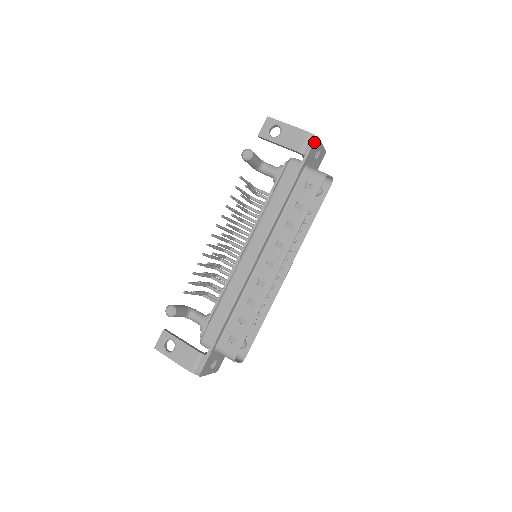
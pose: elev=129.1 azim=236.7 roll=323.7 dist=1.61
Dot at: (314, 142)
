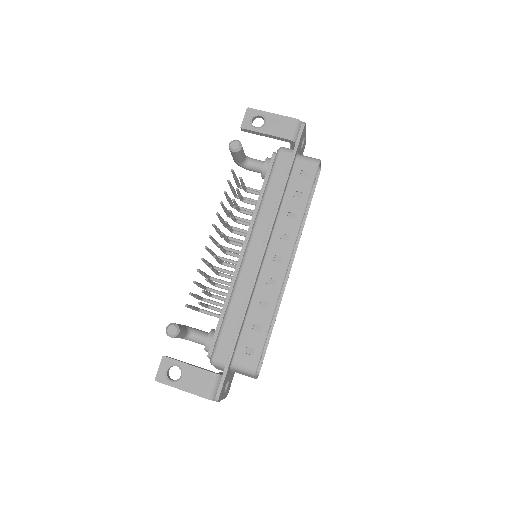
Dot at: (303, 128)
